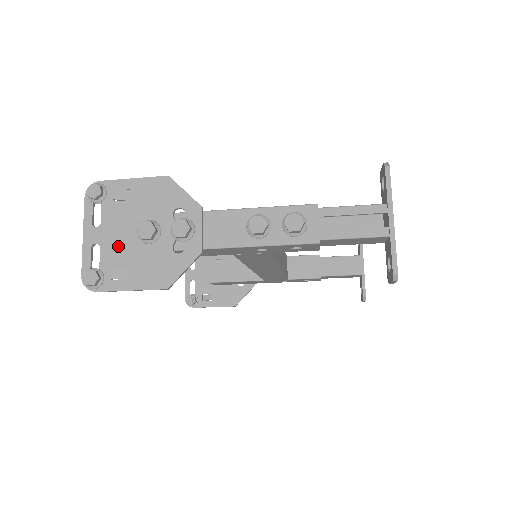
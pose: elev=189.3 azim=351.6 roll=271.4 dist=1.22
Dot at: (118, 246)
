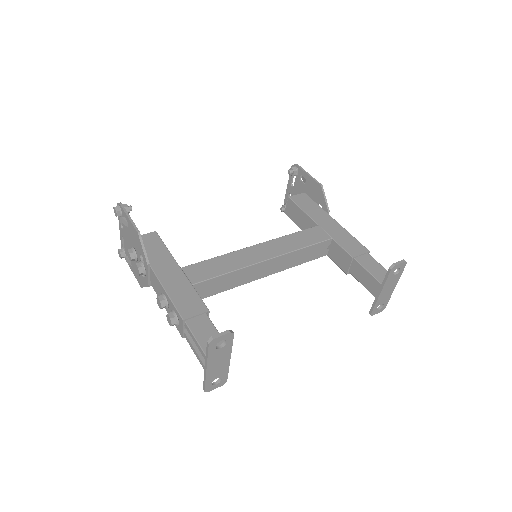
Dot at: (128, 247)
